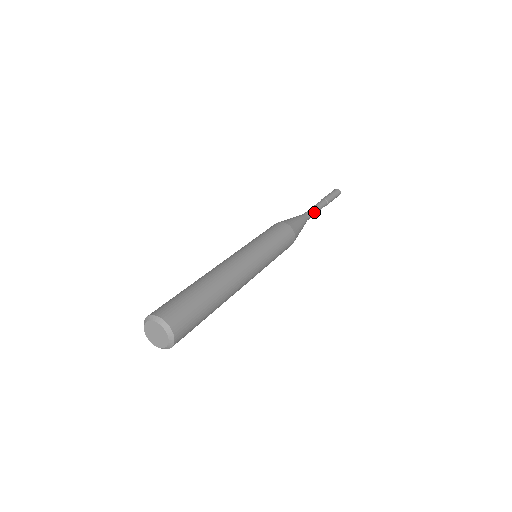
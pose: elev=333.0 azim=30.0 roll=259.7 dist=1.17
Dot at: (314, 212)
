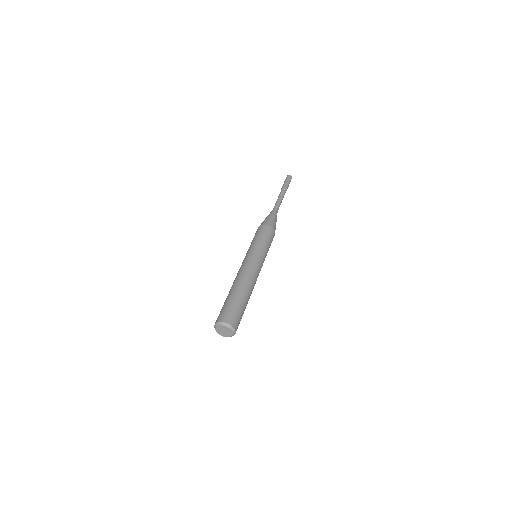
Dot at: (280, 204)
